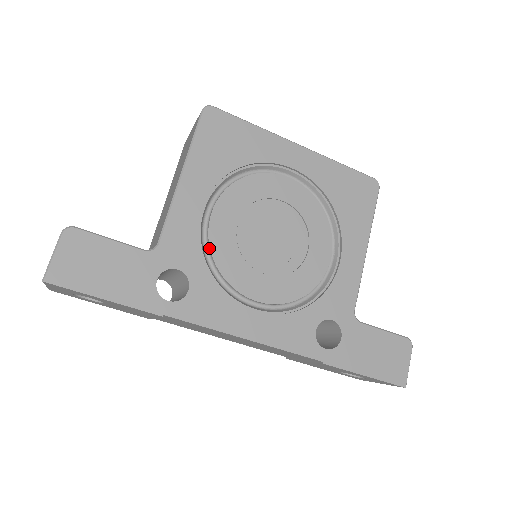
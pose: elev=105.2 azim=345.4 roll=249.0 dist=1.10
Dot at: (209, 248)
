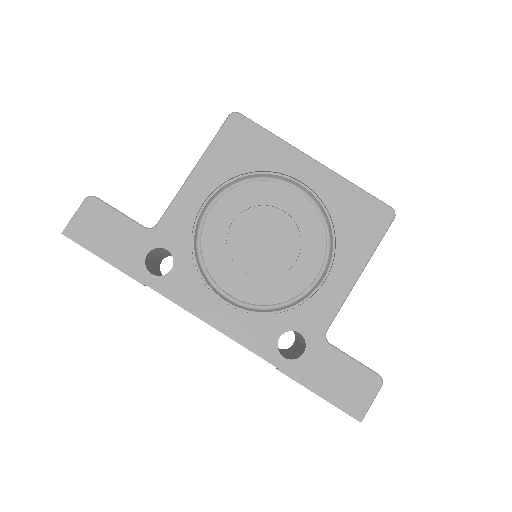
Dot at: (201, 238)
